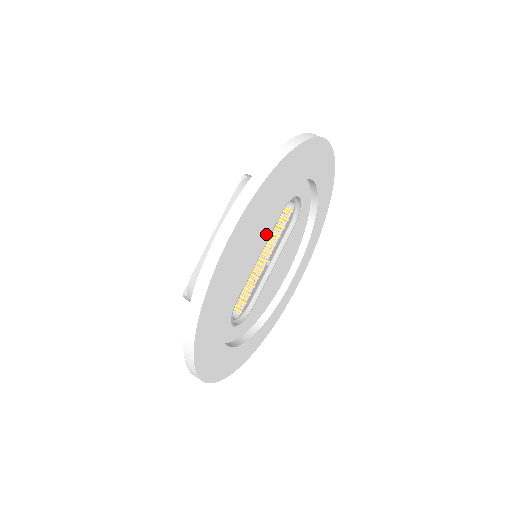
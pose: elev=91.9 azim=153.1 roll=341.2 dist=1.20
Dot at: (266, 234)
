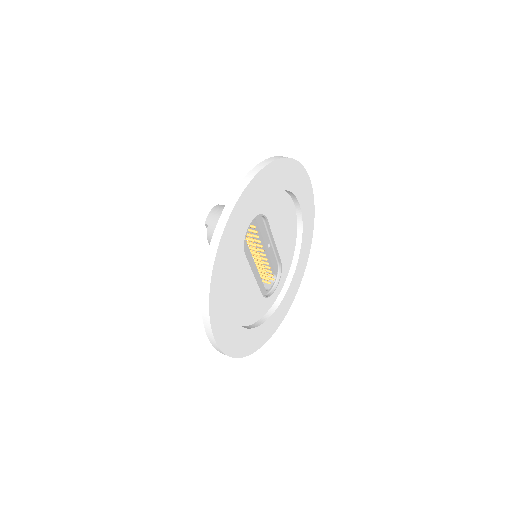
Dot at: (246, 273)
